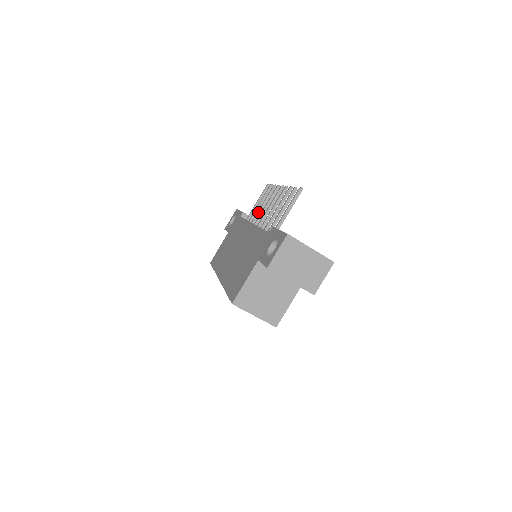
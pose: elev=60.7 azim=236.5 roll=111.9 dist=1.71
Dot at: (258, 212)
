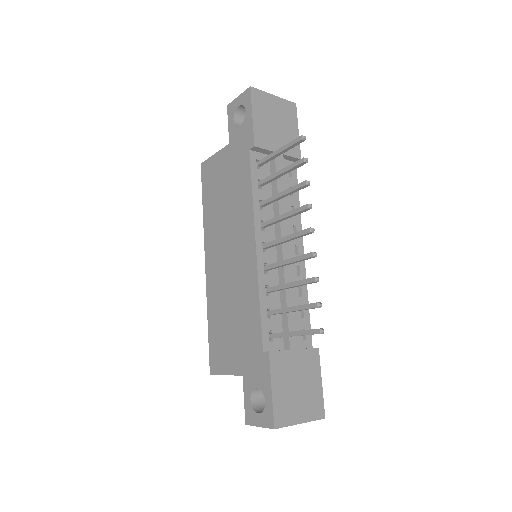
Dot at: (272, 201)
